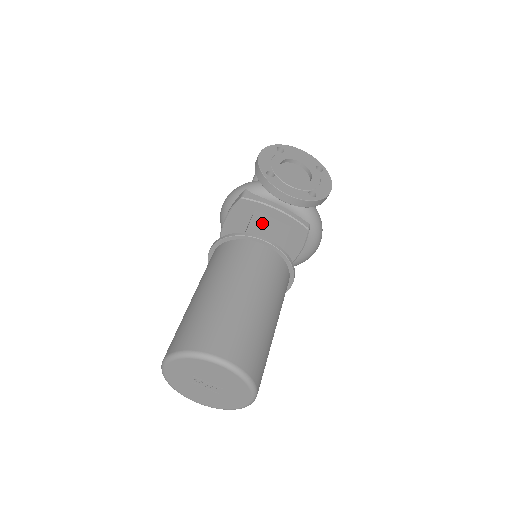
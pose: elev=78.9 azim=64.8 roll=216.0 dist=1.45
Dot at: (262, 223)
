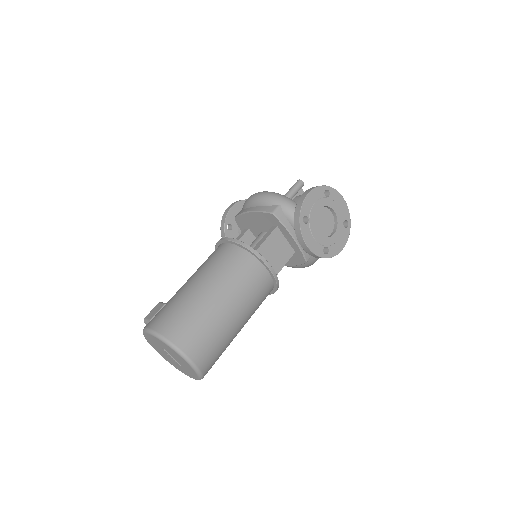
Dot at: (276, 242)
